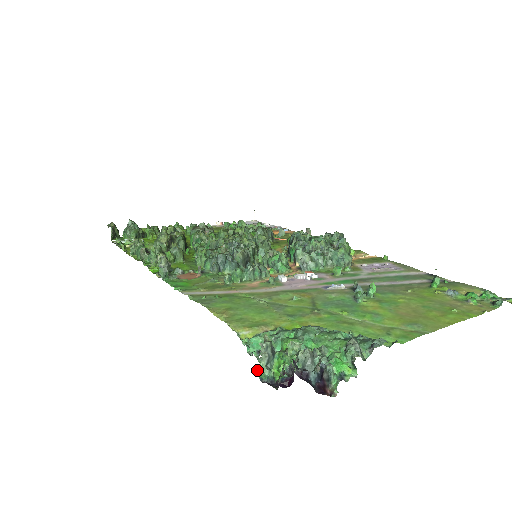
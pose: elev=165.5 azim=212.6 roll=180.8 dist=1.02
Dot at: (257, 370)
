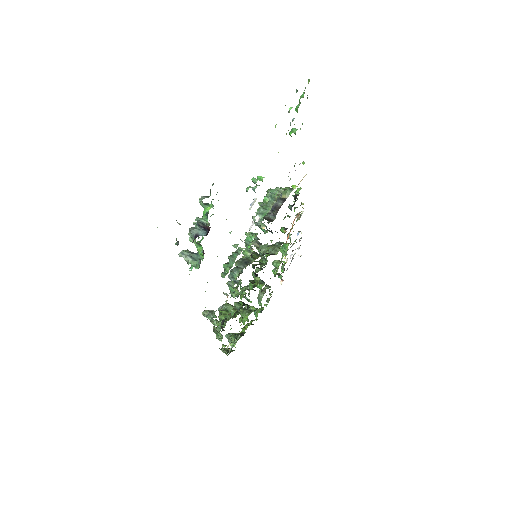
Dot at: (195, 268)
